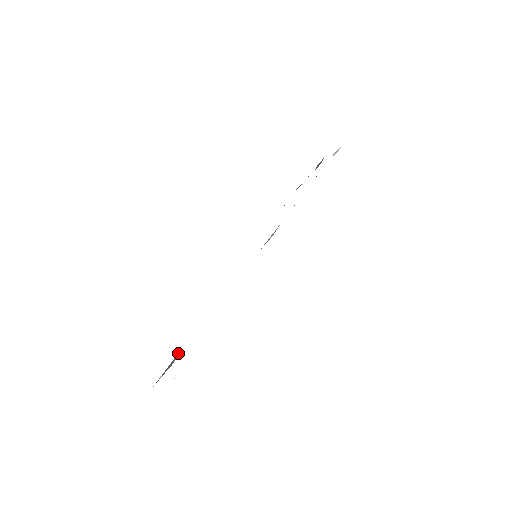
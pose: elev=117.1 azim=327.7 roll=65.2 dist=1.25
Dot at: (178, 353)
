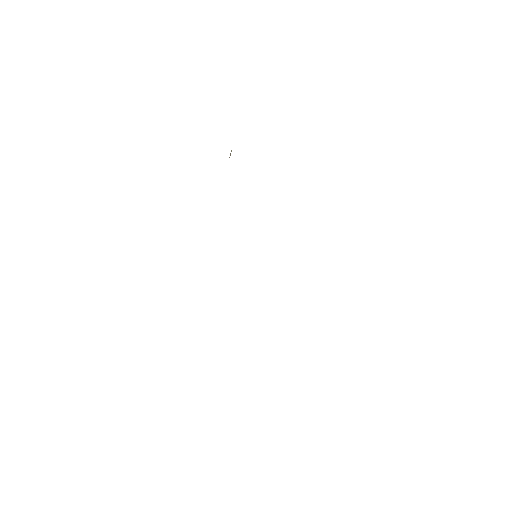
Dot at: occluded
